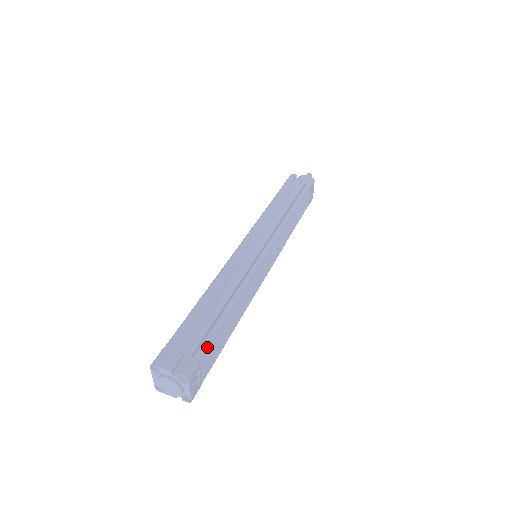
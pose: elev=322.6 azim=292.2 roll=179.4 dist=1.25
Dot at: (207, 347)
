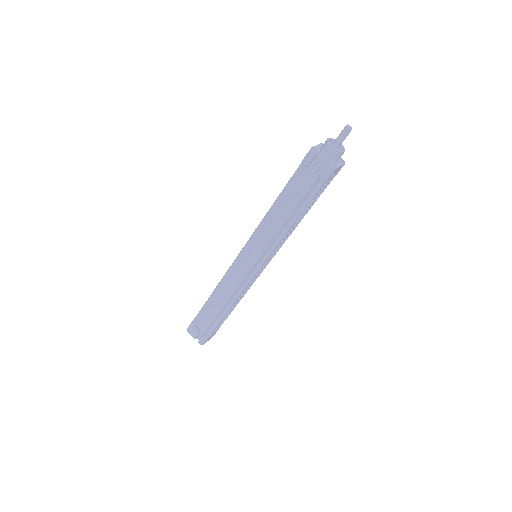
Dot at: (211, 332)
